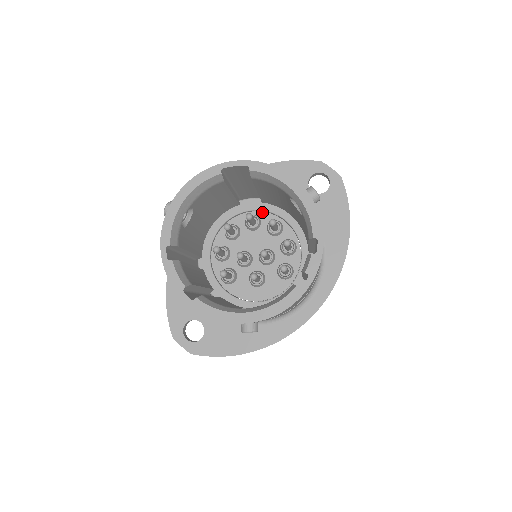
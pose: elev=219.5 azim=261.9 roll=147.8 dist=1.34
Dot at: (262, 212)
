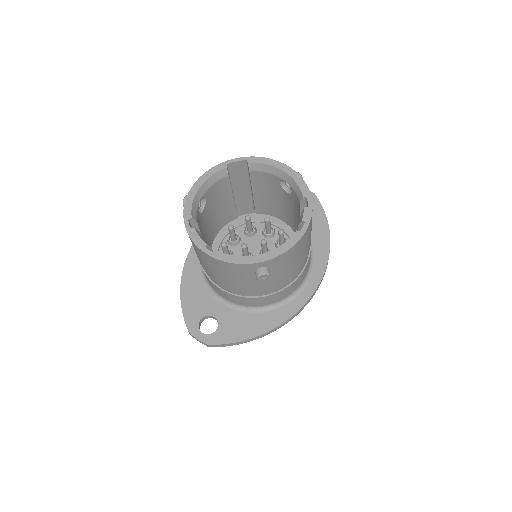
Dot at: (256, 223)
